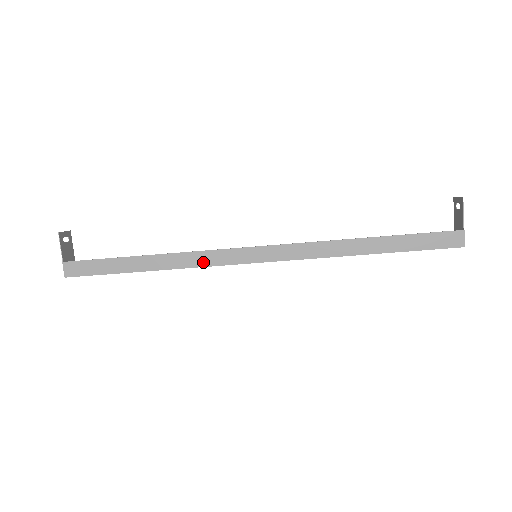
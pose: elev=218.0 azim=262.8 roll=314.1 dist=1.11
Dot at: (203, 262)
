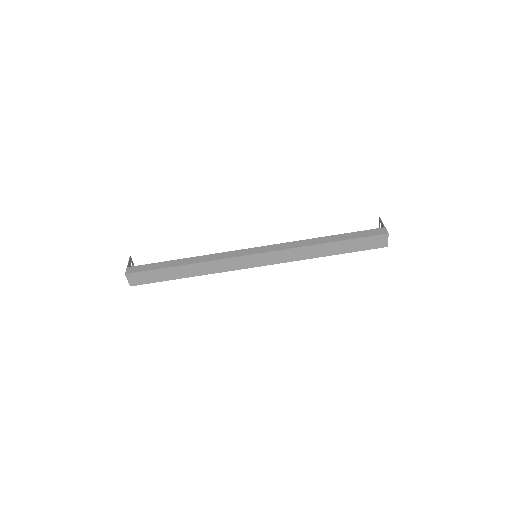
Dot at: (221, 257)
